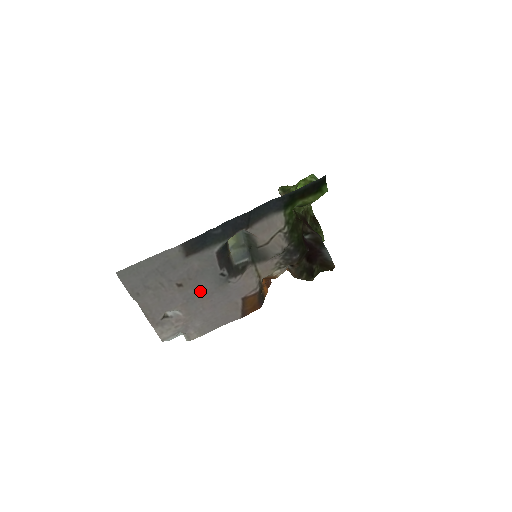
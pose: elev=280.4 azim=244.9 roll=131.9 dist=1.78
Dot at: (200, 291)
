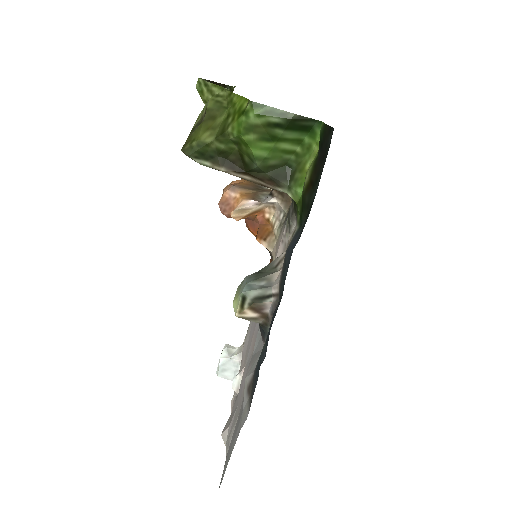
Dot at: occluded
